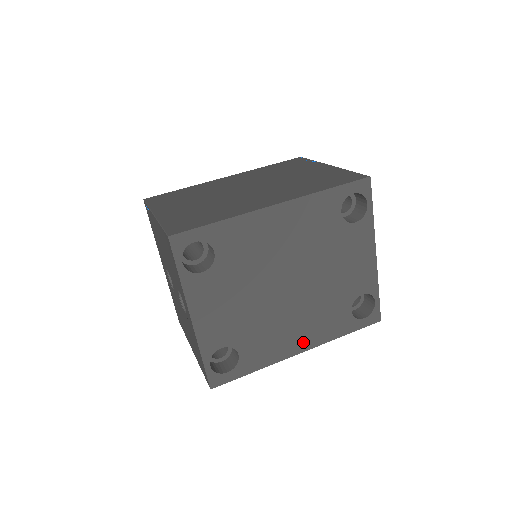
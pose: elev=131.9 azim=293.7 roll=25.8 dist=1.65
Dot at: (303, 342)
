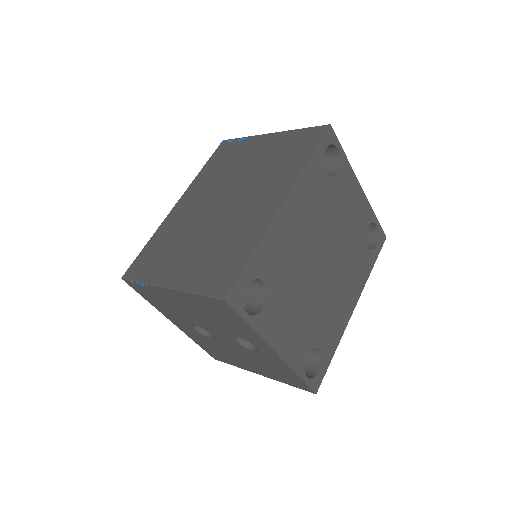
Dot at: (352, 299)
